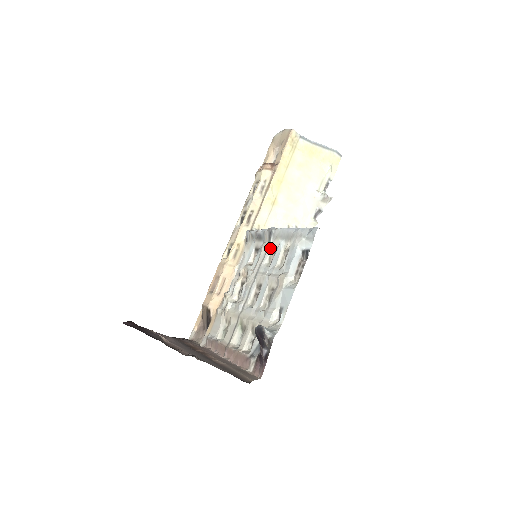
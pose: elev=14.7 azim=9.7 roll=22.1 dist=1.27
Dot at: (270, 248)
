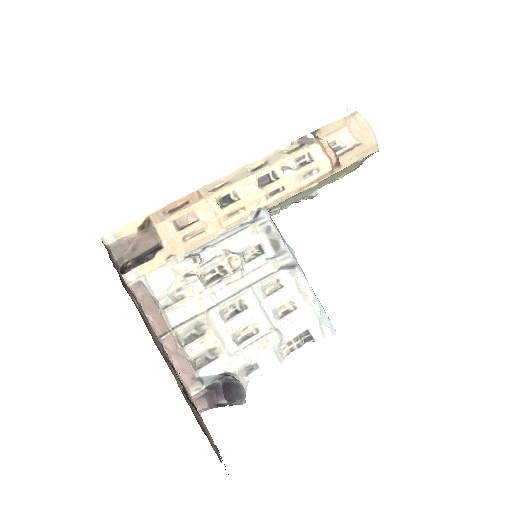
Dot at: (278, 275)
